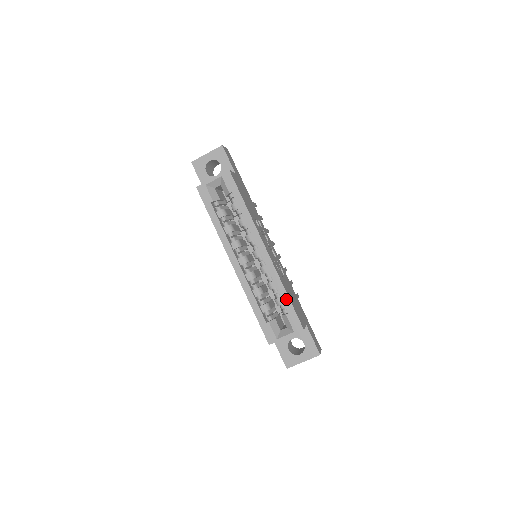
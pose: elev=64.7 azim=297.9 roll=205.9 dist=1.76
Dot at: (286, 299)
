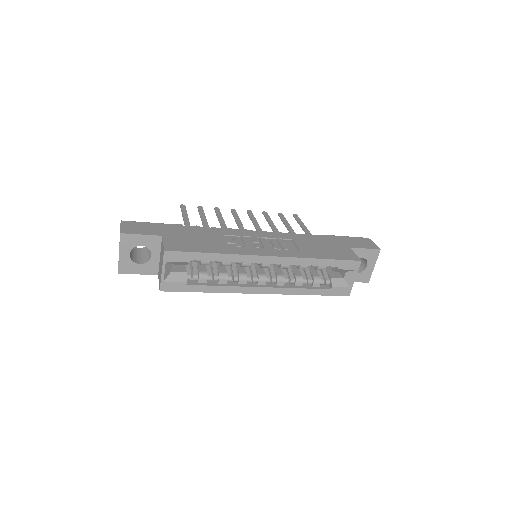
Dot at: (326, 262)
